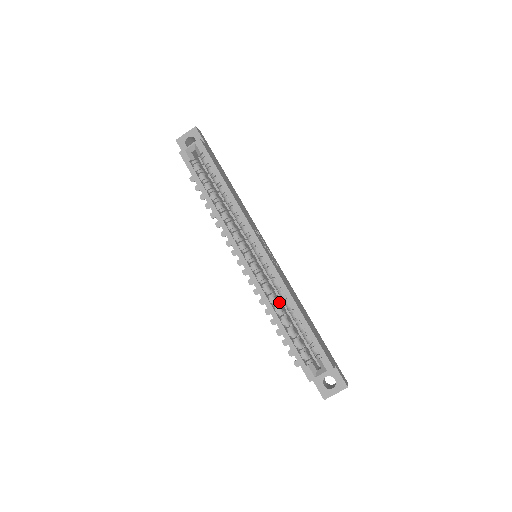
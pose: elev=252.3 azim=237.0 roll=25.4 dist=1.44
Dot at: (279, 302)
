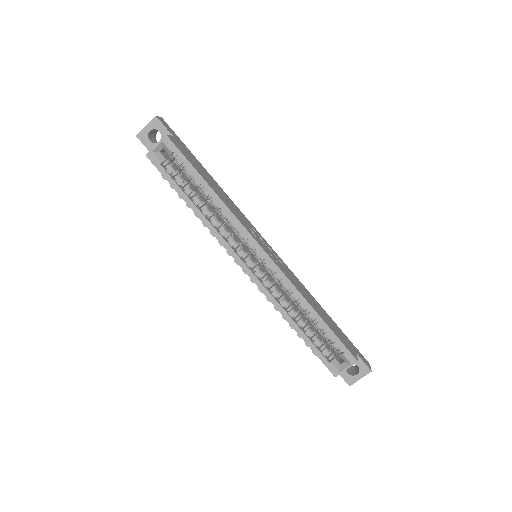
Dot at: (290, 303)
